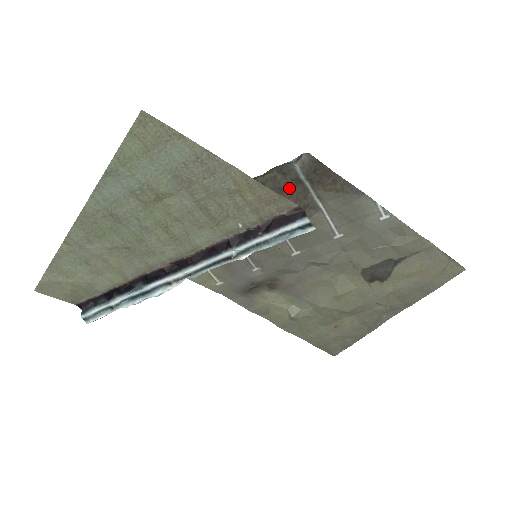
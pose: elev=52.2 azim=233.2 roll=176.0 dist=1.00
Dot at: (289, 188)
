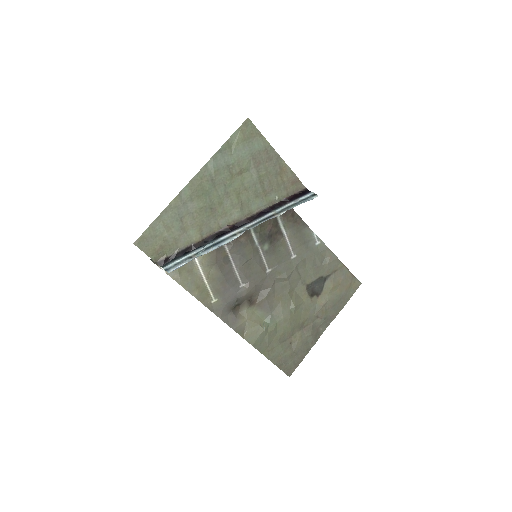
Dot at: occluded
